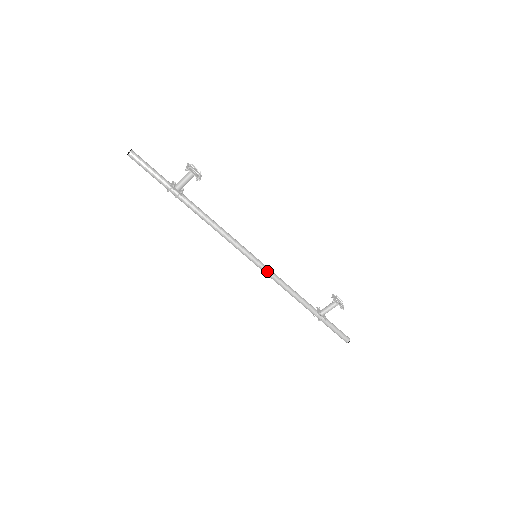
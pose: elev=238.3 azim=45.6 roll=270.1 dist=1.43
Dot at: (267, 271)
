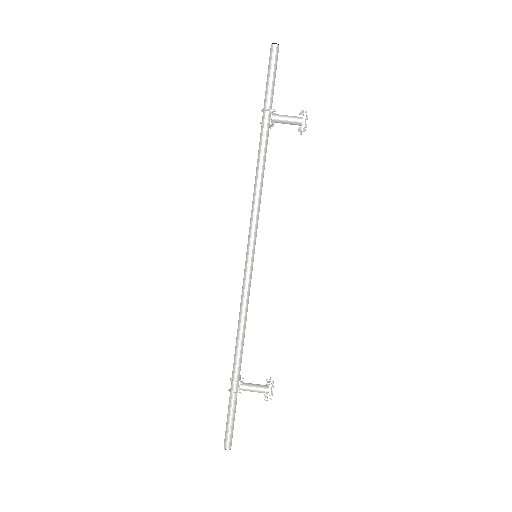
Dot at: (248, 281)
